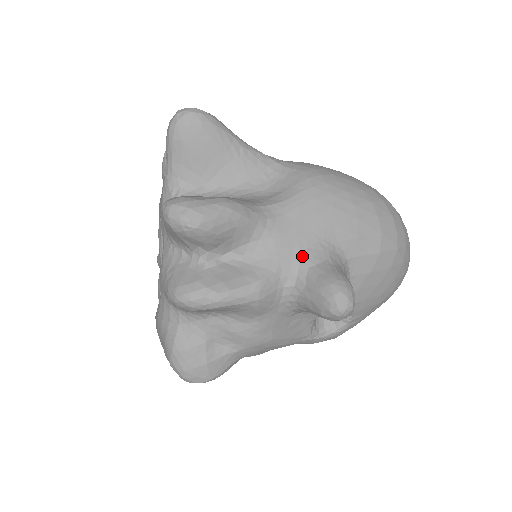
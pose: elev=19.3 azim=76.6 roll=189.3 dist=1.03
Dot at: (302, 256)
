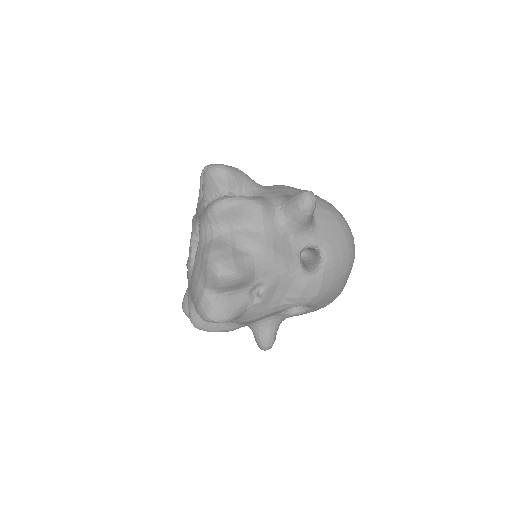
Dot at: (282, 196)
